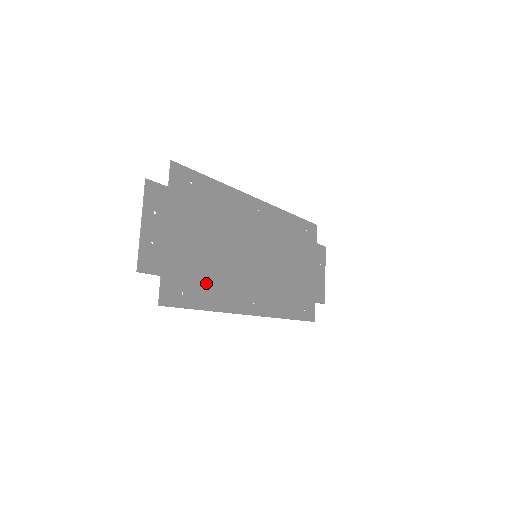
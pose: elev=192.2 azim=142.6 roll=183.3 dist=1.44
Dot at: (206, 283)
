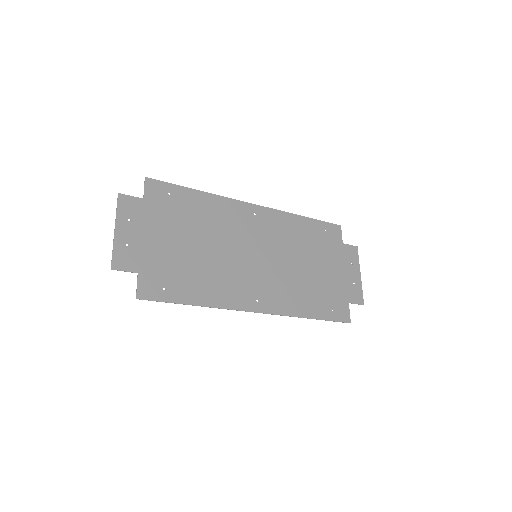
Dot at: (192, 280)
